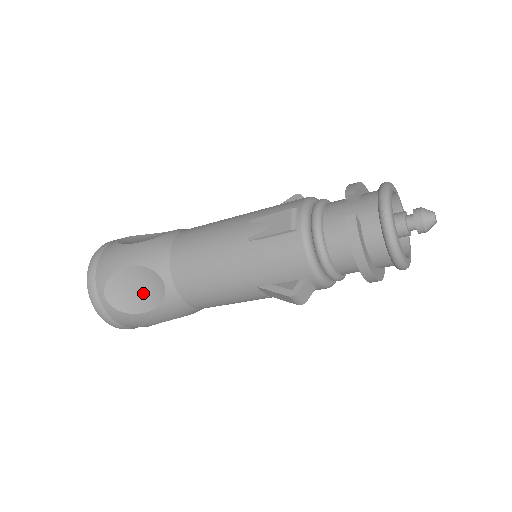
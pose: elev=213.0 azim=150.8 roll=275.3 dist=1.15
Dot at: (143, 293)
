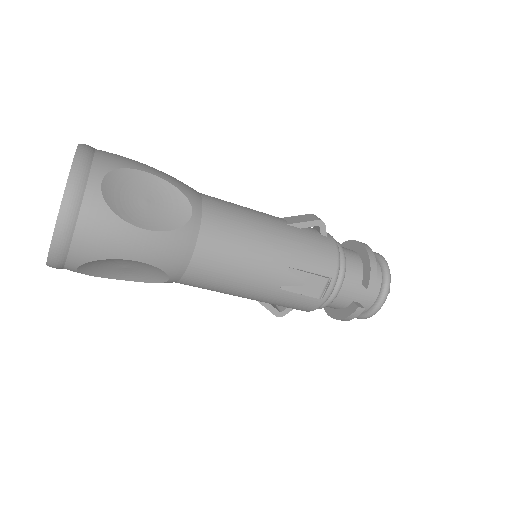
Dot at: (130, 271)
